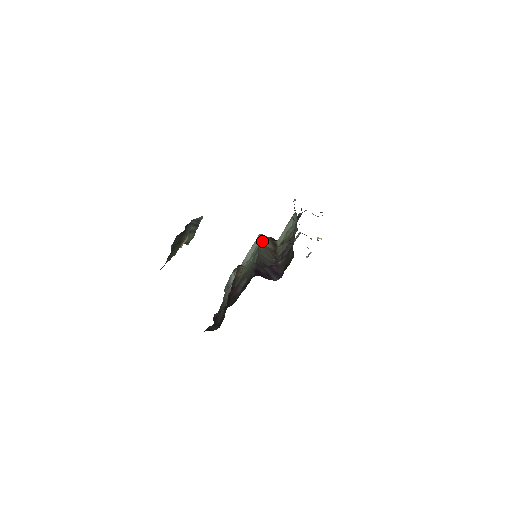
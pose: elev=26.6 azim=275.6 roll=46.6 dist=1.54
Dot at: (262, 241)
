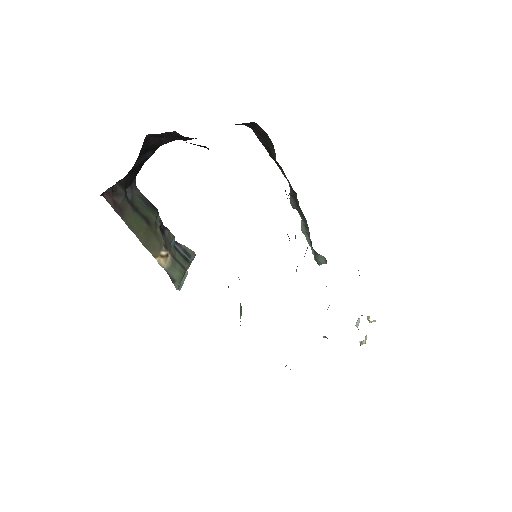
Dot at: occluded
